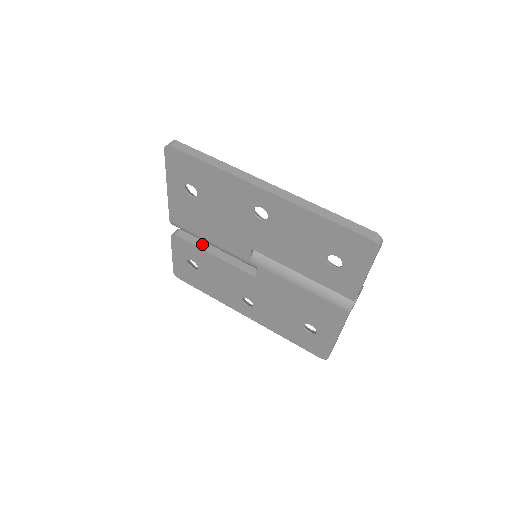
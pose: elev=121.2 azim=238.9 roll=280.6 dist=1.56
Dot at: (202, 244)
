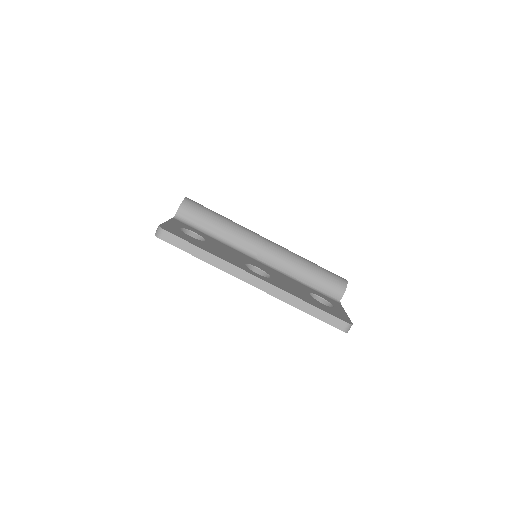
Dot at: occluded
